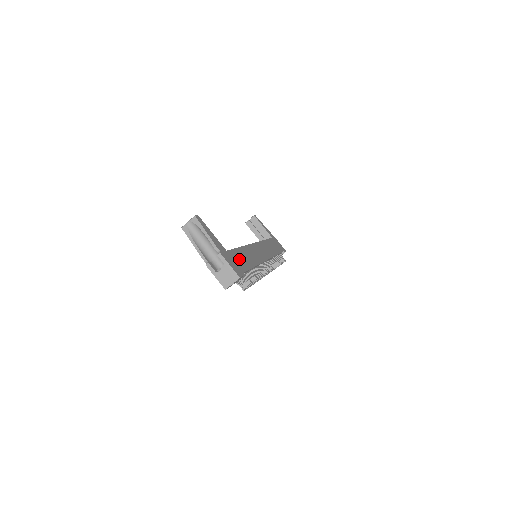
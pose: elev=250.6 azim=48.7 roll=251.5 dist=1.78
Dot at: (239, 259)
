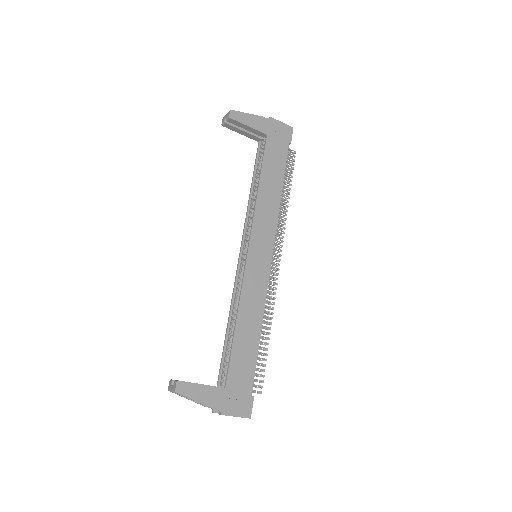
Dot at: (241, 370)
